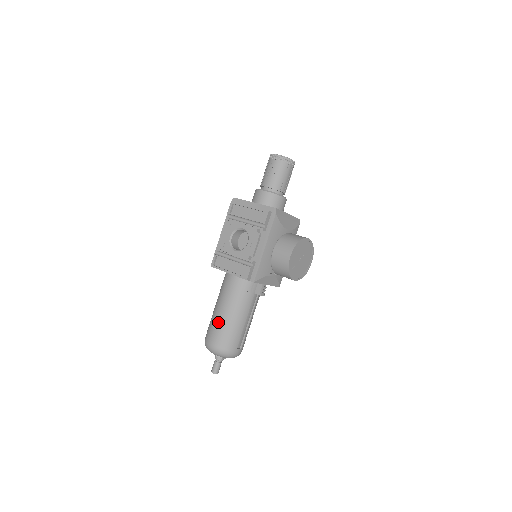
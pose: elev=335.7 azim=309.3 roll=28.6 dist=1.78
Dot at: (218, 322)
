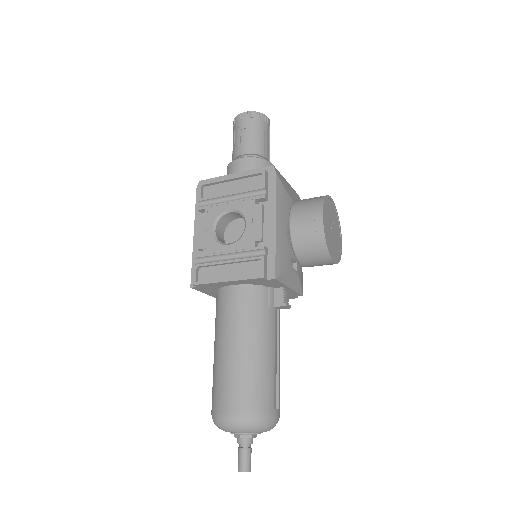
Dot at: (230, 370)
